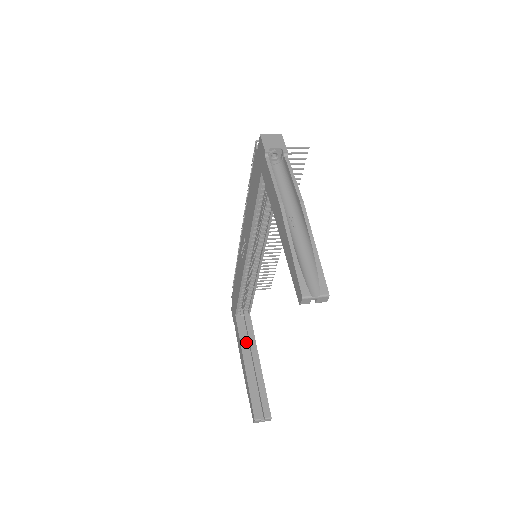
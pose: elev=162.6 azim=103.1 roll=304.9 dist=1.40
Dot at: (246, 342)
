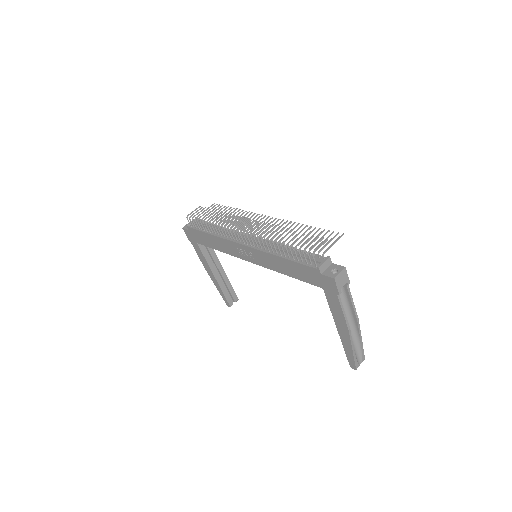
Dot at: occluded
